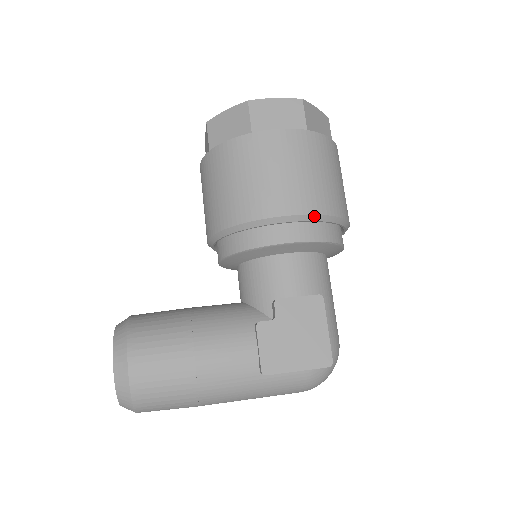
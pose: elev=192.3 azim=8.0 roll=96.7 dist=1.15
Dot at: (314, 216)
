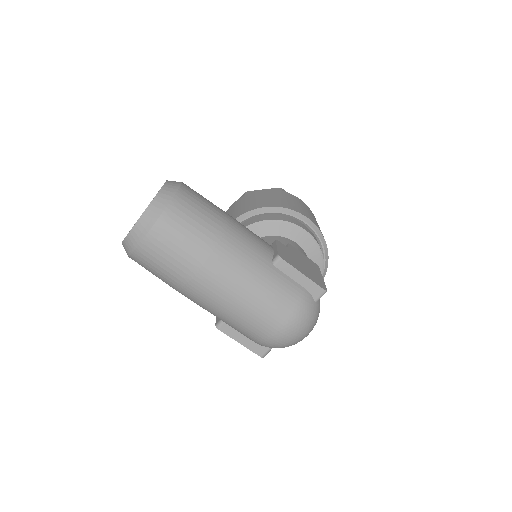
Dot at: (319, 231)
